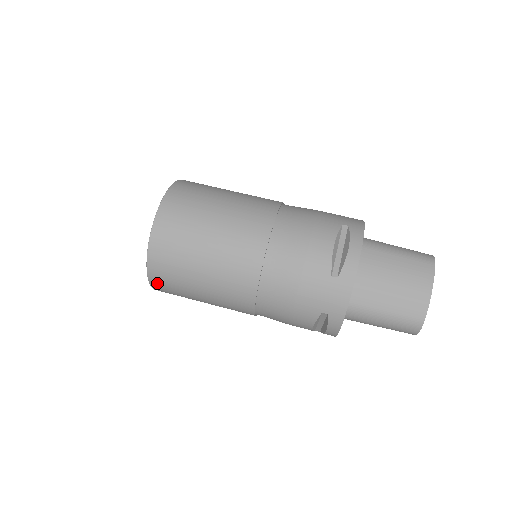
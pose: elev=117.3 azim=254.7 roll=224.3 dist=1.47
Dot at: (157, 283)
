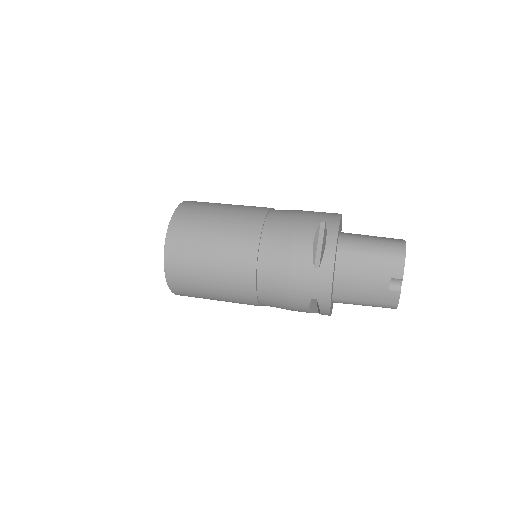
Dot at: (178, 220)
